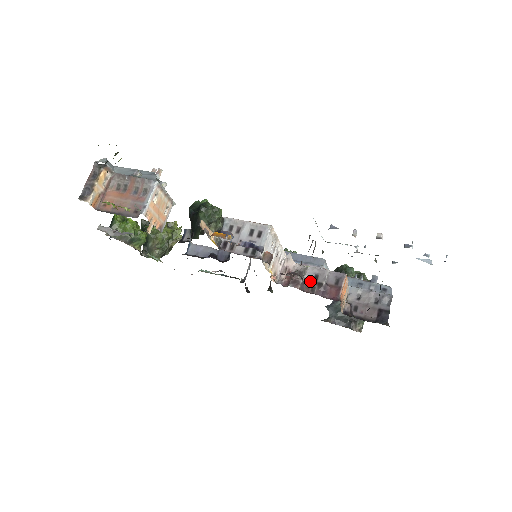
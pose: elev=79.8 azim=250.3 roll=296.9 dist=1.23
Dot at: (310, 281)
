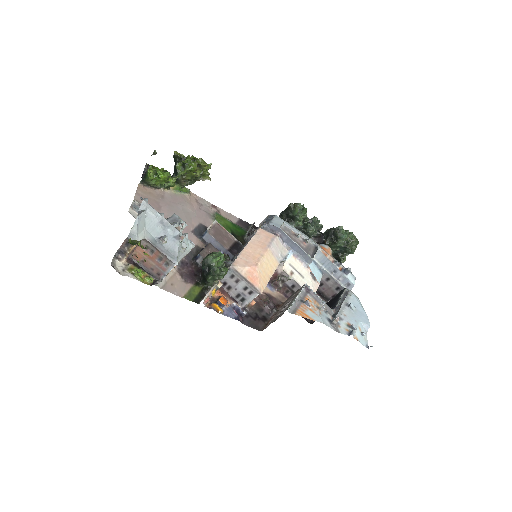
Dot at: (288, 286)
